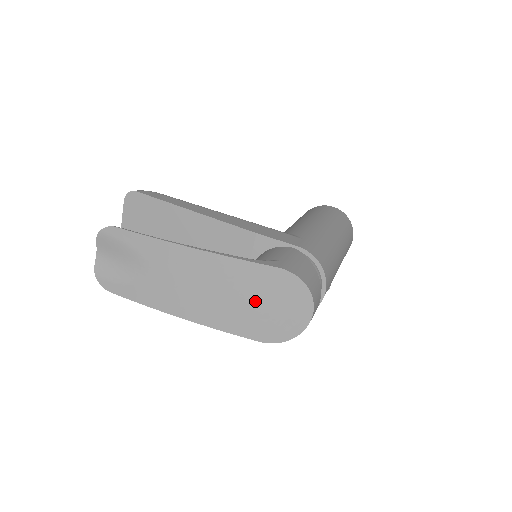
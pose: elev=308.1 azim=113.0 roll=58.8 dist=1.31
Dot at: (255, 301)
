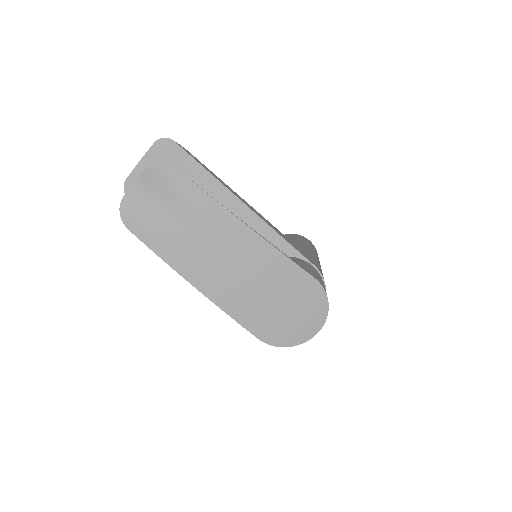
Dot at: (276, 299)
